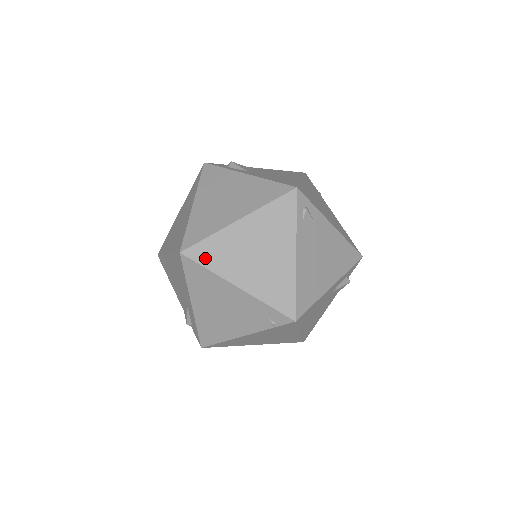
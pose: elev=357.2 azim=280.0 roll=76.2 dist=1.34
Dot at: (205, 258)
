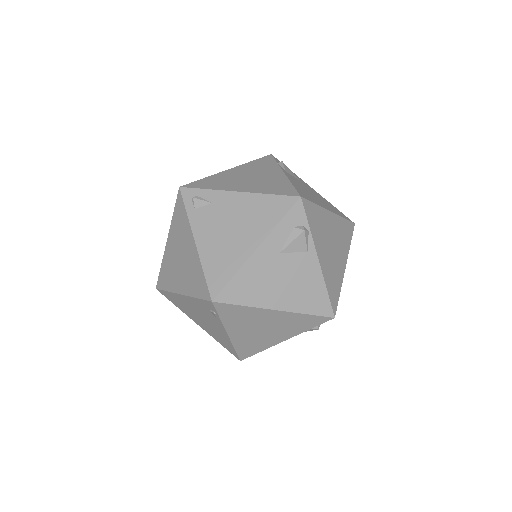
Dot at: (164, 284)
